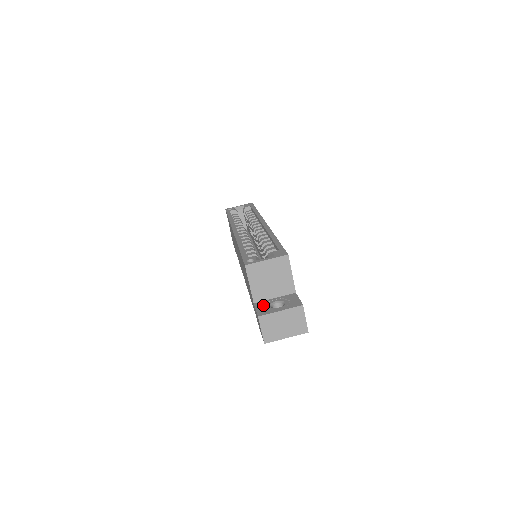
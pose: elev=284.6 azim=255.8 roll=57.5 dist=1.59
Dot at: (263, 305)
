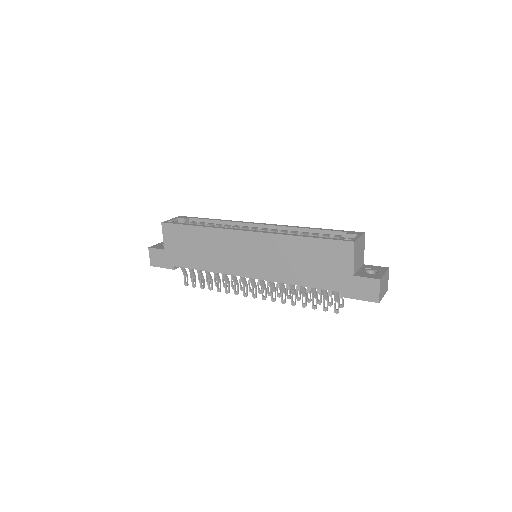
Dot at: (364, 274)
